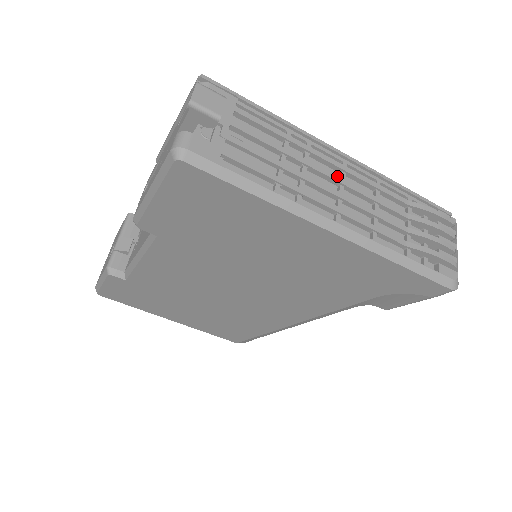
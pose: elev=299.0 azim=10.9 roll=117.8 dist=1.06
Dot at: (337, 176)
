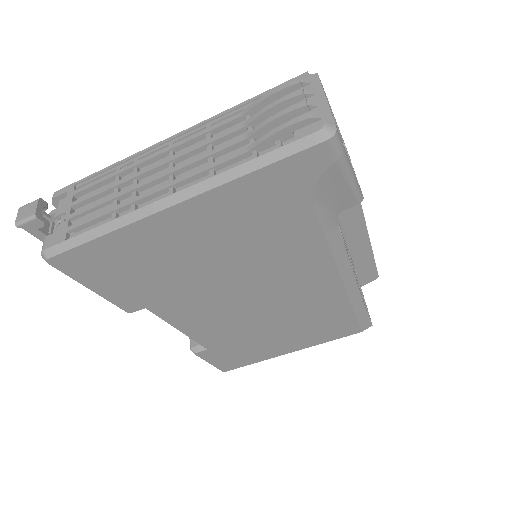
Dot at: (163, 161)
